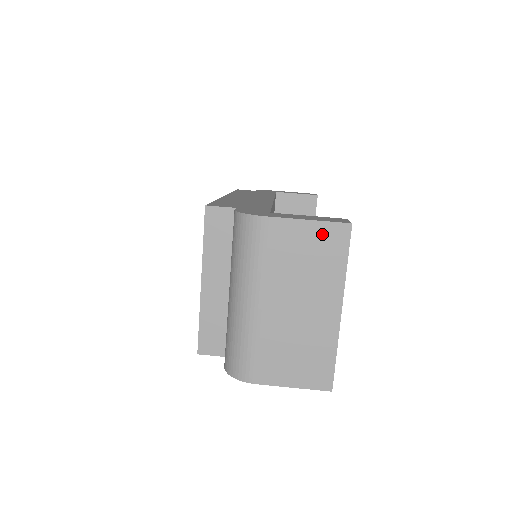
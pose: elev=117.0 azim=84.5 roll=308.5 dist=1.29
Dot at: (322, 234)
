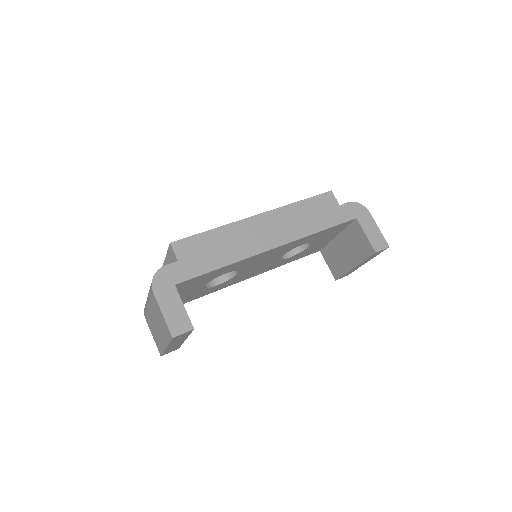
Dot at: (165, 324)
